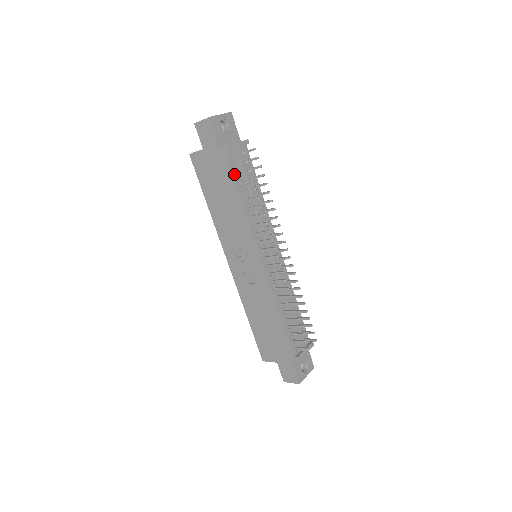
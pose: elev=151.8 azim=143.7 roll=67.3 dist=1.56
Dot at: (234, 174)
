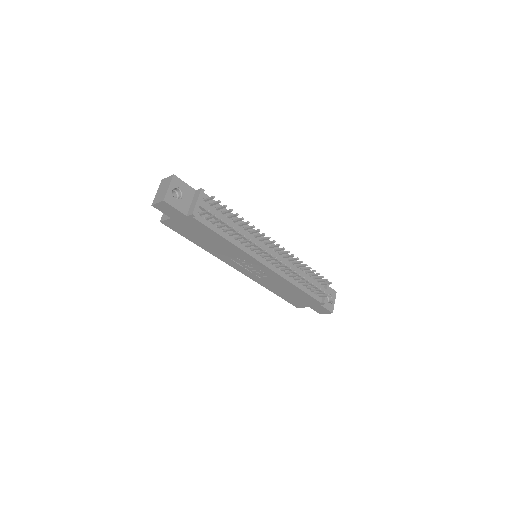
Dot at: (209, 227)
